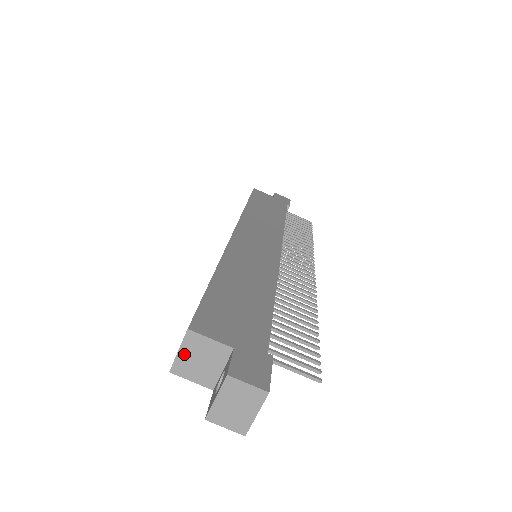
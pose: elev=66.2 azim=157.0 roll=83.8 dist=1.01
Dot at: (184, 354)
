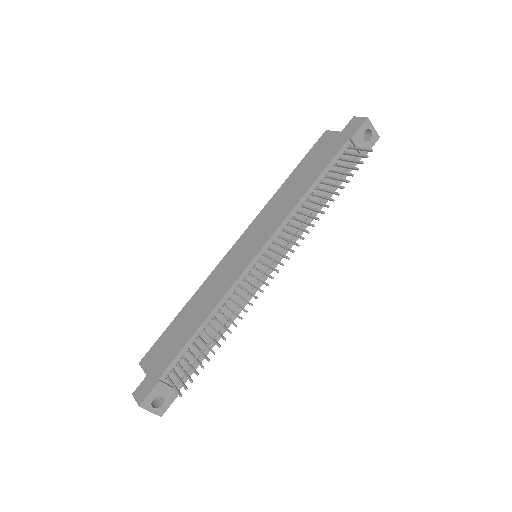
Dot at: occluded
